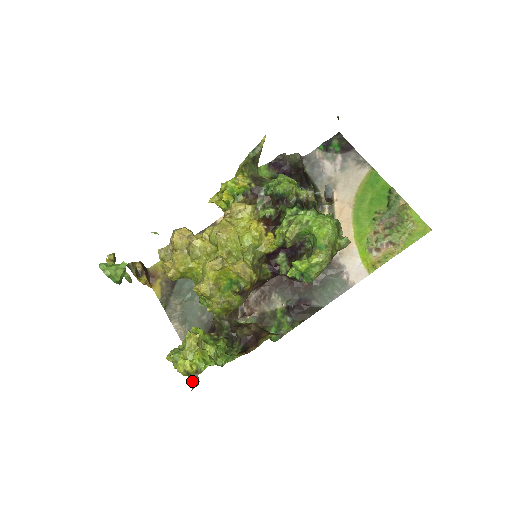
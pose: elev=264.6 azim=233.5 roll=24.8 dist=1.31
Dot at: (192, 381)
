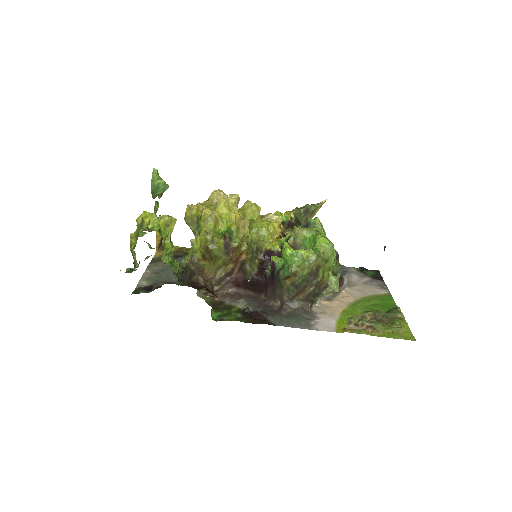
Dot at: occluded
